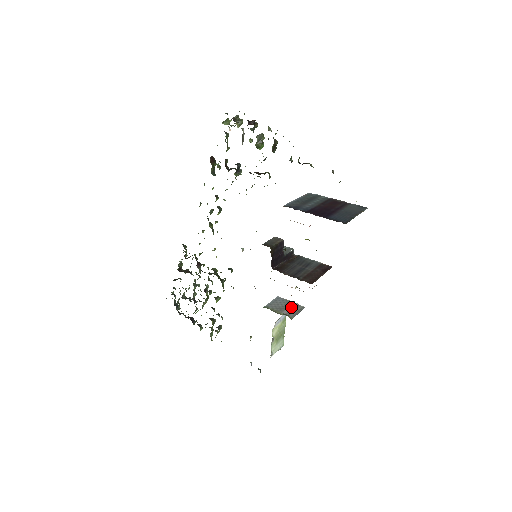
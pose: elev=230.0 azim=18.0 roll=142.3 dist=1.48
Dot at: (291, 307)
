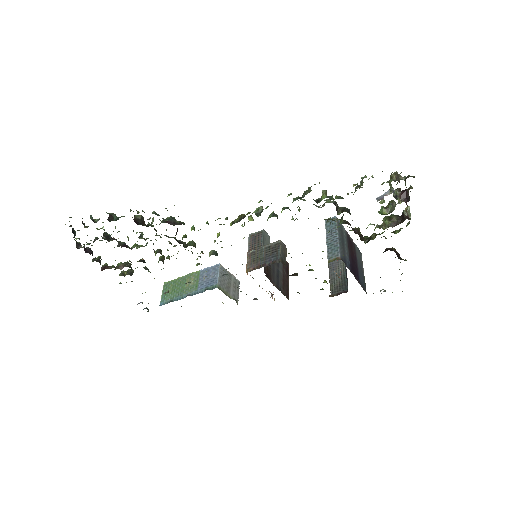
Dot at: (233, 284)
